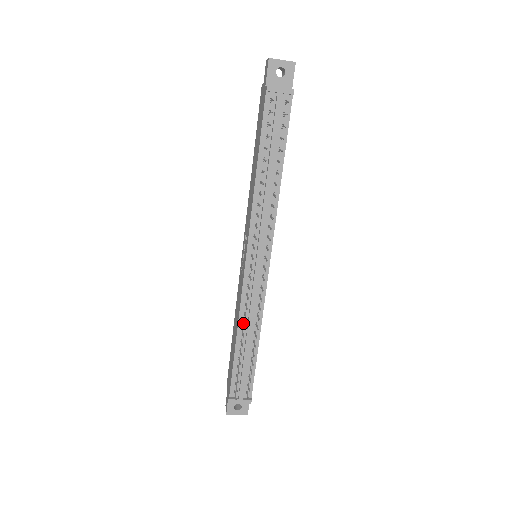
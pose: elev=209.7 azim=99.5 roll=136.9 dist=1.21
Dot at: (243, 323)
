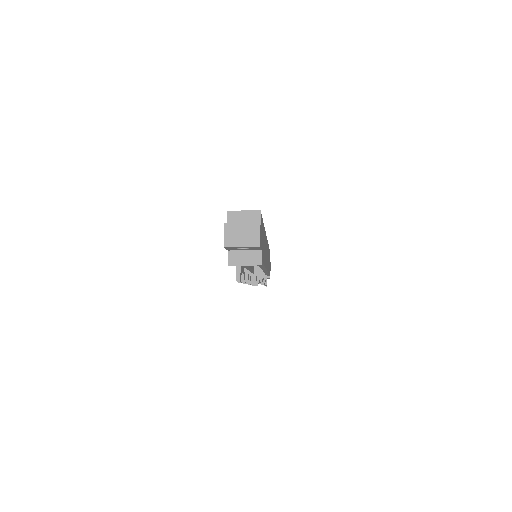
Dot at: occluded
